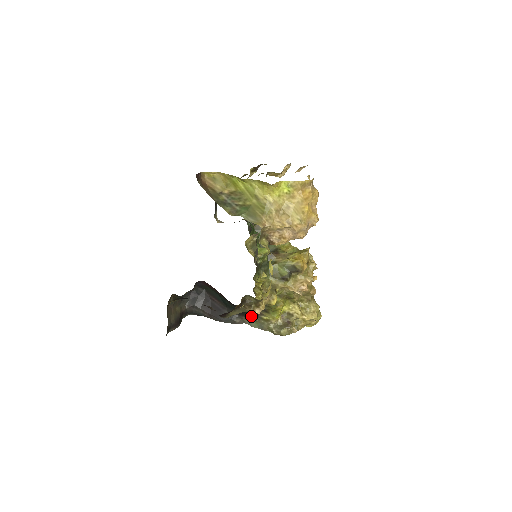
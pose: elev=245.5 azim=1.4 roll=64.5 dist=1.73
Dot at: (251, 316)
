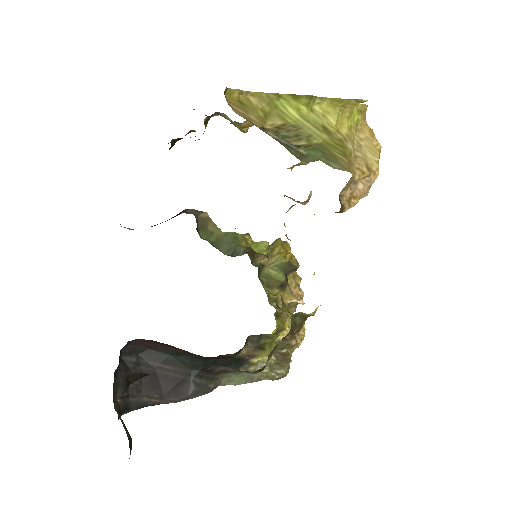
Dot at: (237, 366)
